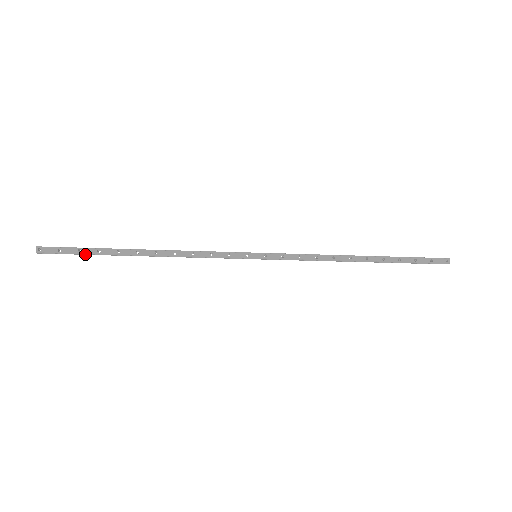
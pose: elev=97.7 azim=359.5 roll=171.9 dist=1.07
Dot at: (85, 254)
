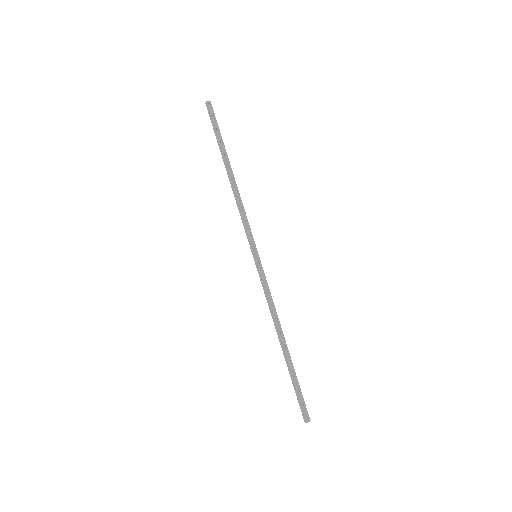
Dot at: (216, 134)
